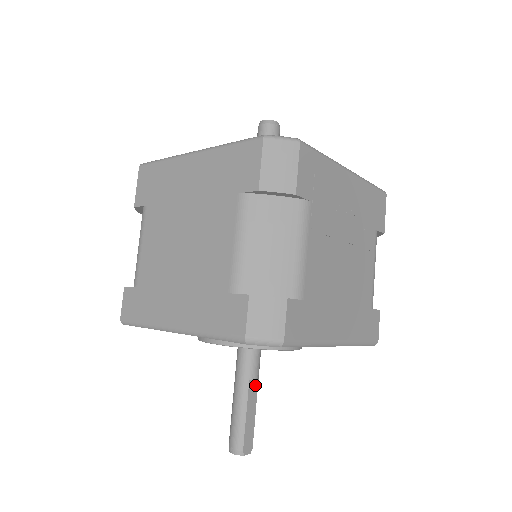
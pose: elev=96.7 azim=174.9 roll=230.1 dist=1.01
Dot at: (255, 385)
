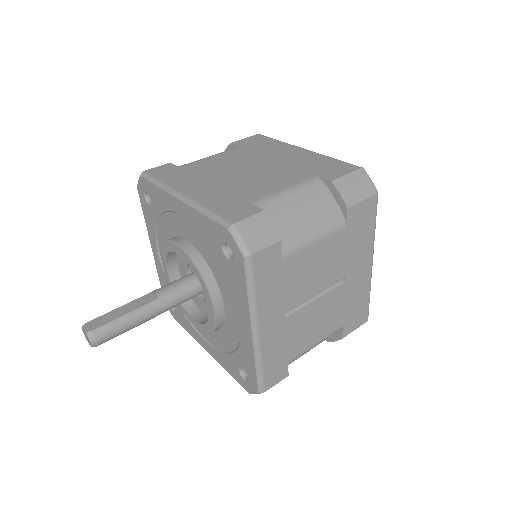
Dot at: (151, 299)
